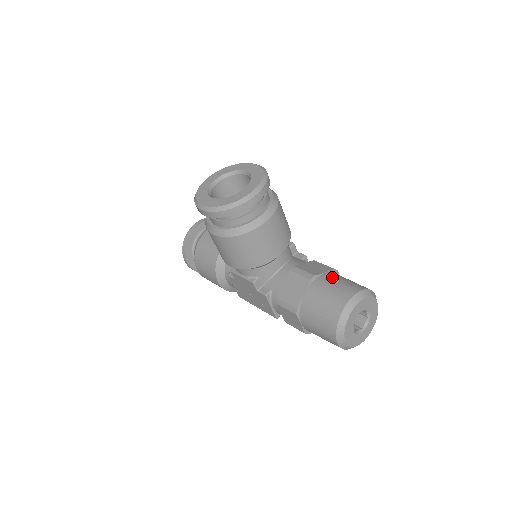
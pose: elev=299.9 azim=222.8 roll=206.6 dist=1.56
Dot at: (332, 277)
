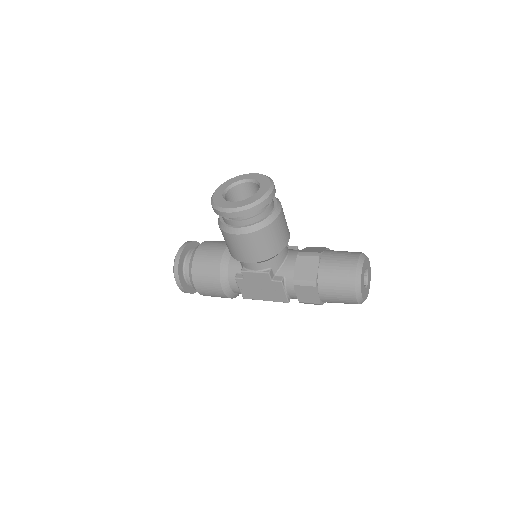
Dot at: (333, 251)
